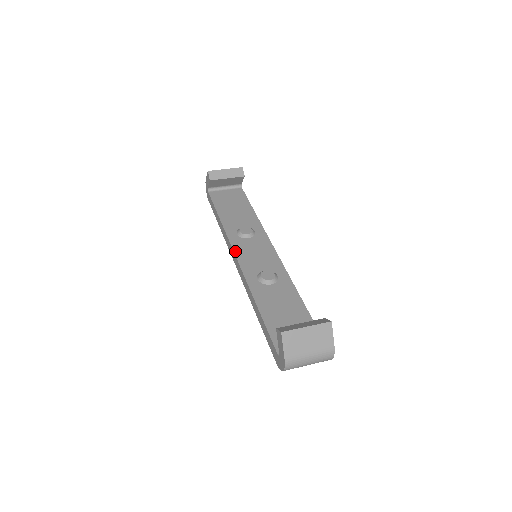
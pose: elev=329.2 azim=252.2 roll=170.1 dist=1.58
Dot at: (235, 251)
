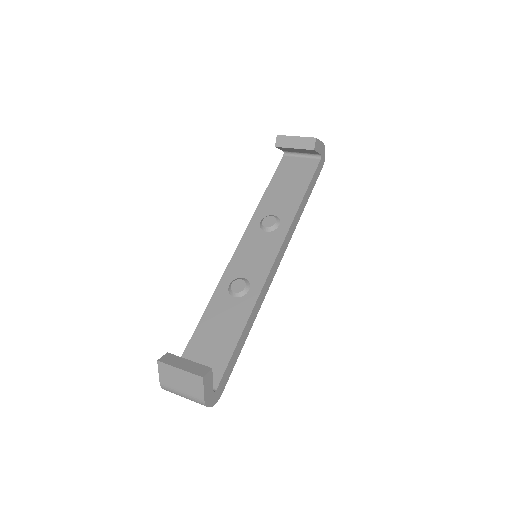
Dot at: (240, 242)
